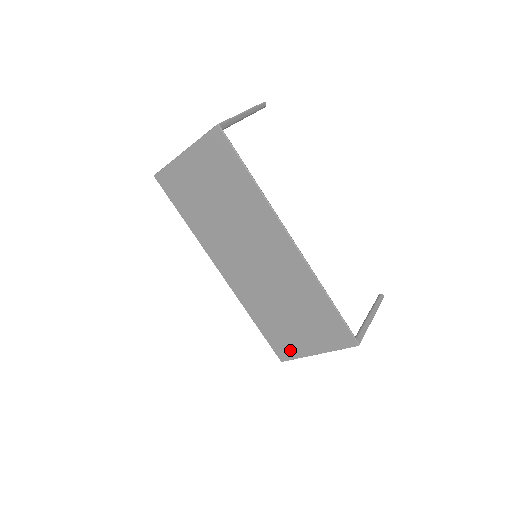
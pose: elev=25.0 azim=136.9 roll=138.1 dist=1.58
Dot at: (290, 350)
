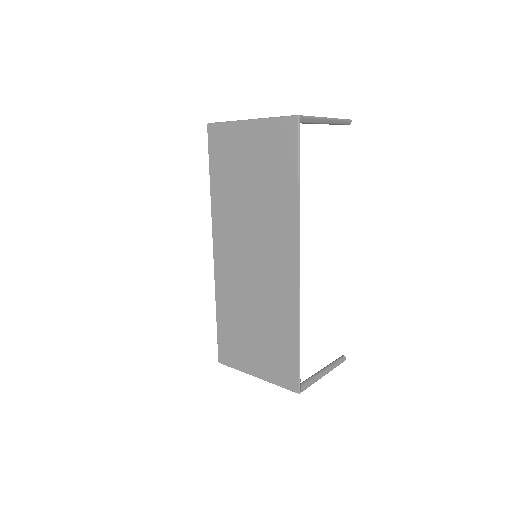
Dot at: (233, 357)
